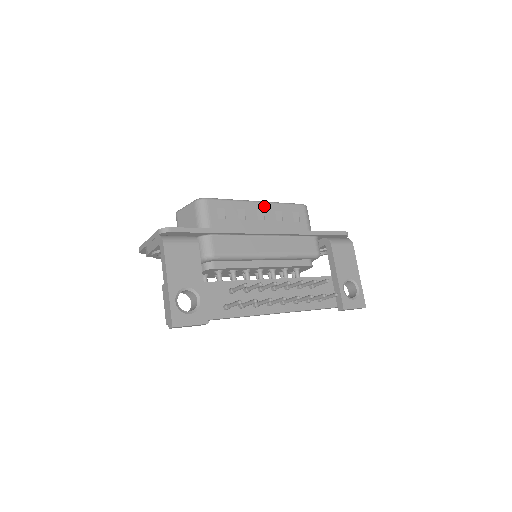
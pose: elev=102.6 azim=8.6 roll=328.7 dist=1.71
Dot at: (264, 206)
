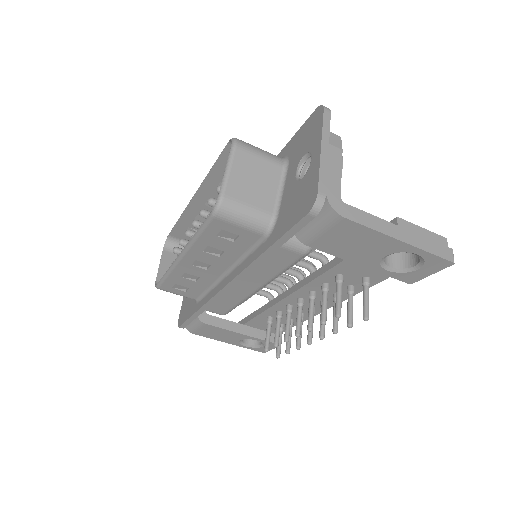
Dot at: (190, 257)
